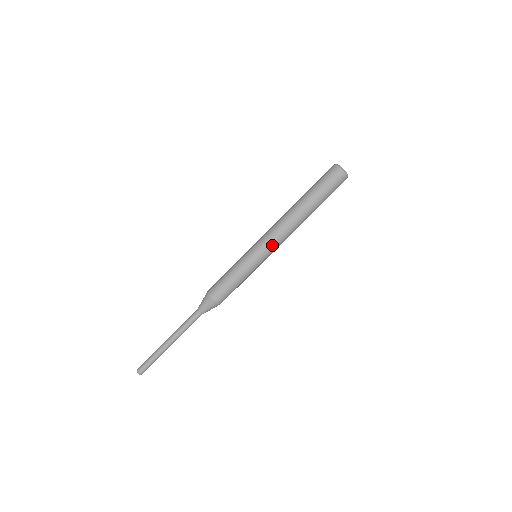
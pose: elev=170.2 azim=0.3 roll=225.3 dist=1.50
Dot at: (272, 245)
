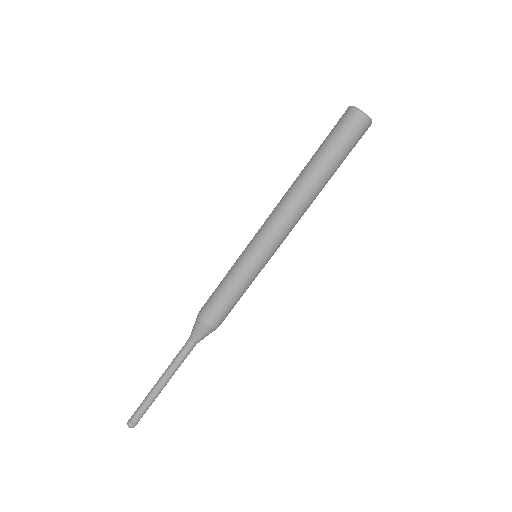
Dot at: (271, 236)
